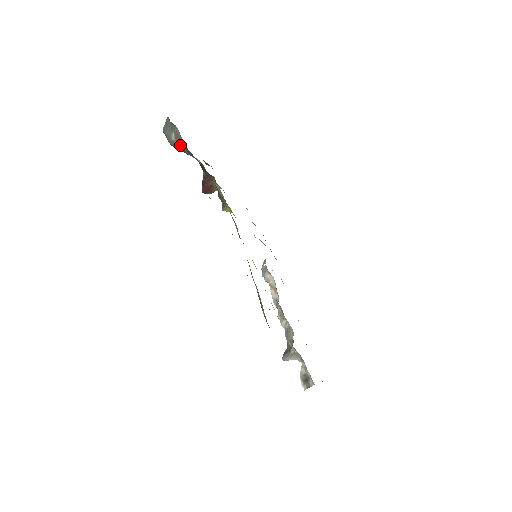
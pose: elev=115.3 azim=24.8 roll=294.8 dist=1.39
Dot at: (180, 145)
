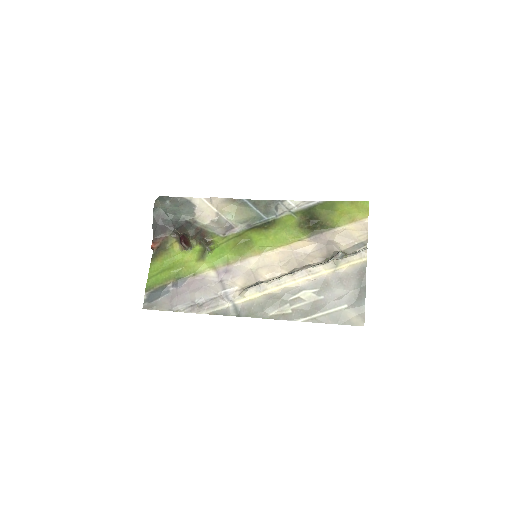
Dot at: (174, 206)
